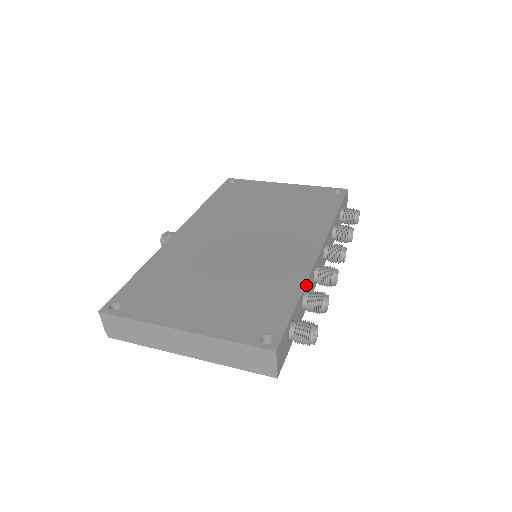
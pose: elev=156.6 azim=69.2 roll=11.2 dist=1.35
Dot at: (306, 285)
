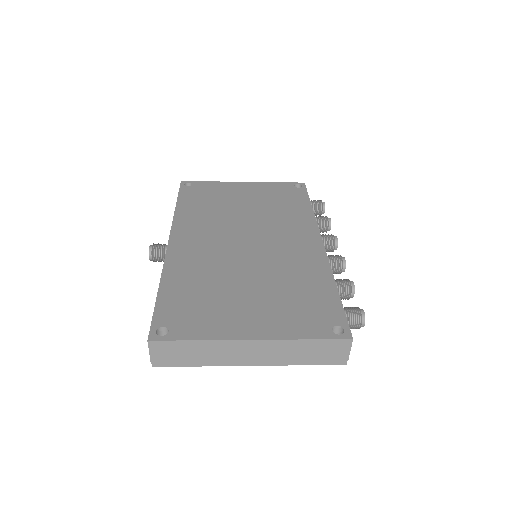
Dot at: (332, 275)
